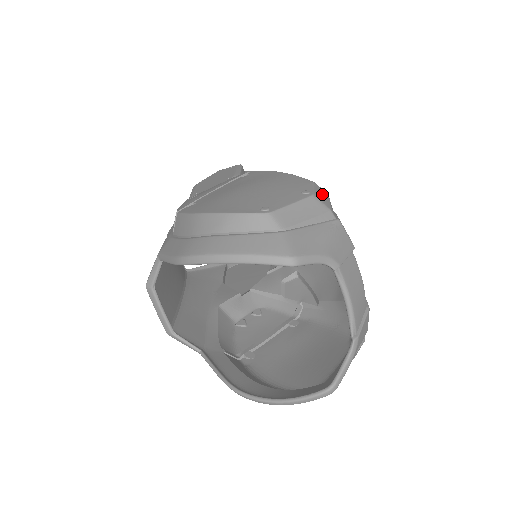
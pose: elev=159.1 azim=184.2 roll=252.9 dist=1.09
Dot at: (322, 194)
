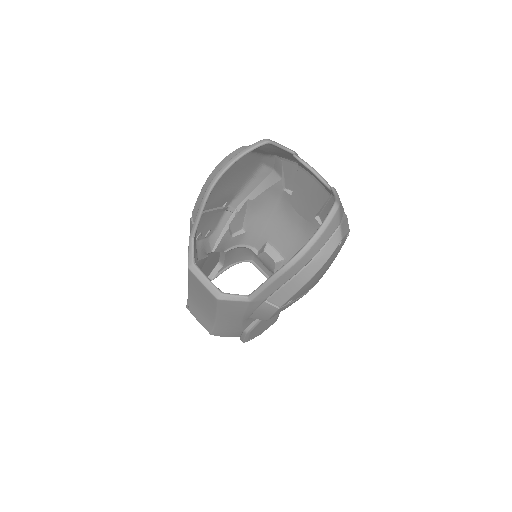
Dot at: (270, 159)
